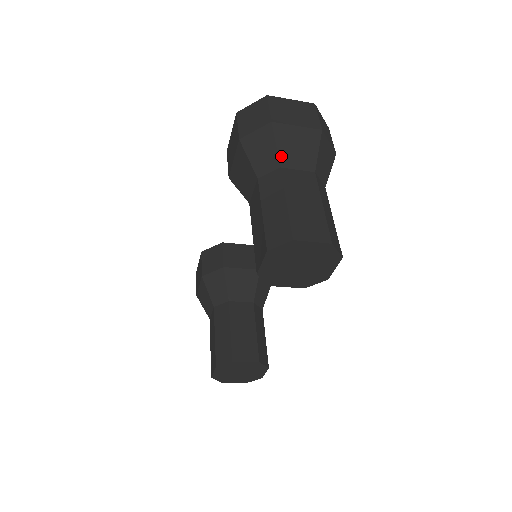
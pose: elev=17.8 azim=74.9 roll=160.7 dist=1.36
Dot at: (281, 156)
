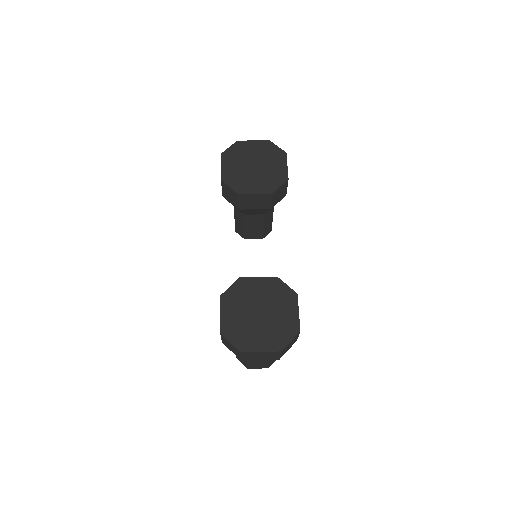
Dot at: occluded
